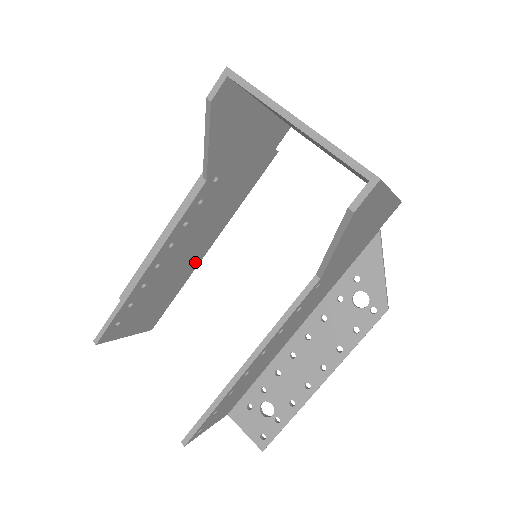
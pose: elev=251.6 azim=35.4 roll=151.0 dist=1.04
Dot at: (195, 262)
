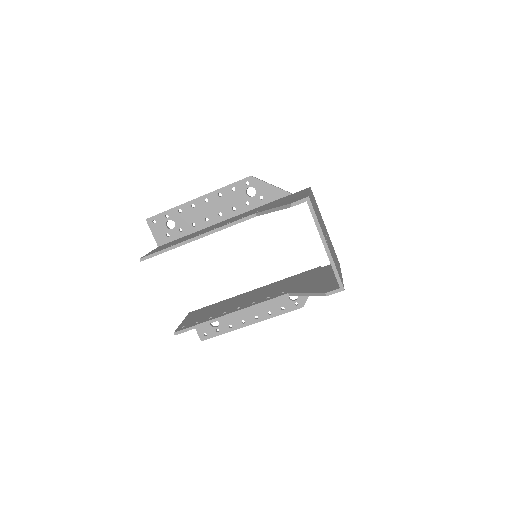
Dot at: occluded
